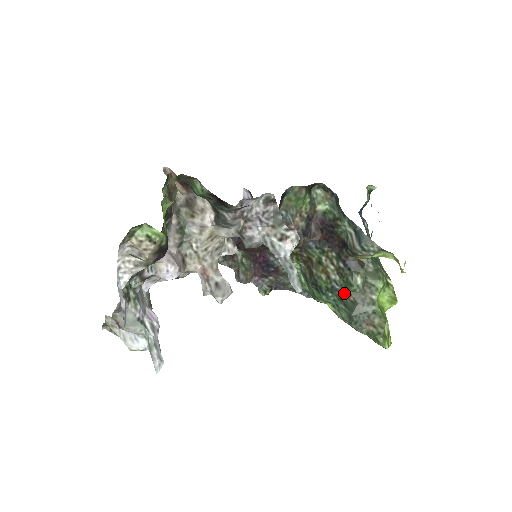
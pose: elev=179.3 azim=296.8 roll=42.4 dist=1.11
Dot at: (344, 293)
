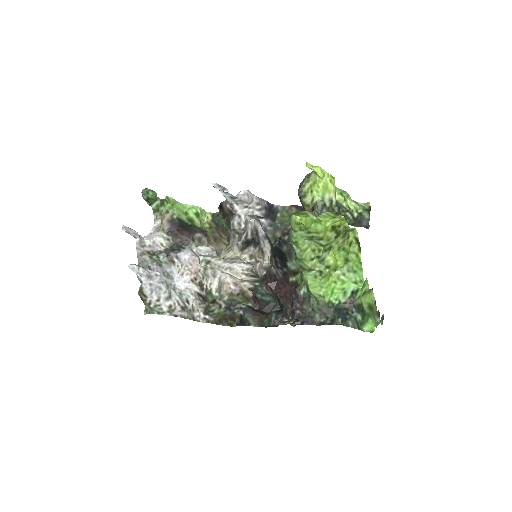
Dot at: occluded
